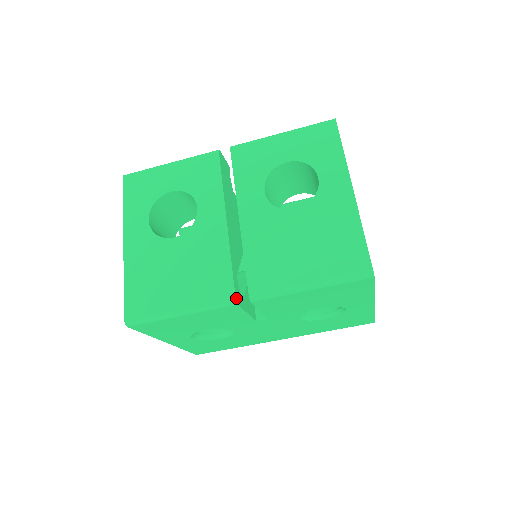
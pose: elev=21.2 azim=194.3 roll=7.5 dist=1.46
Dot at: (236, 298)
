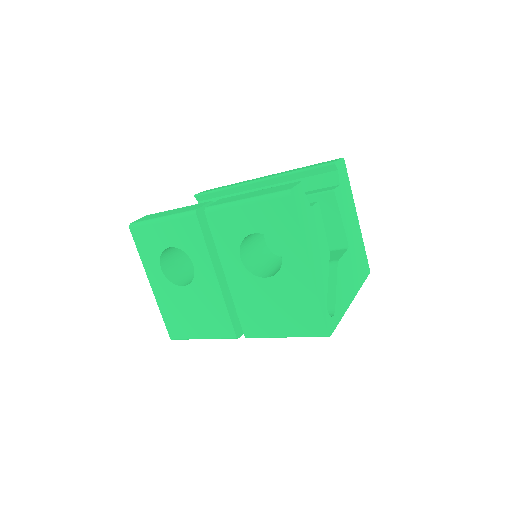
Dot at: (237, 335)
